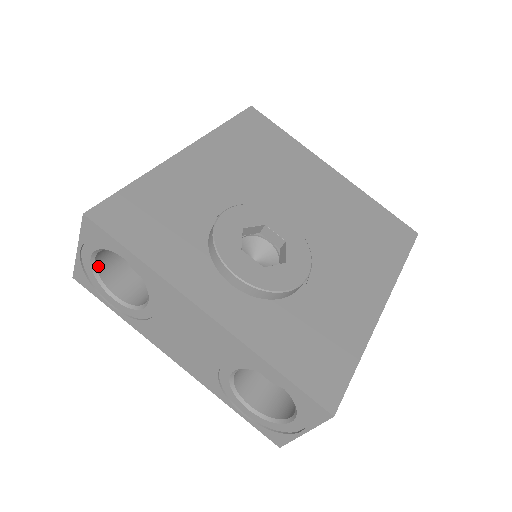
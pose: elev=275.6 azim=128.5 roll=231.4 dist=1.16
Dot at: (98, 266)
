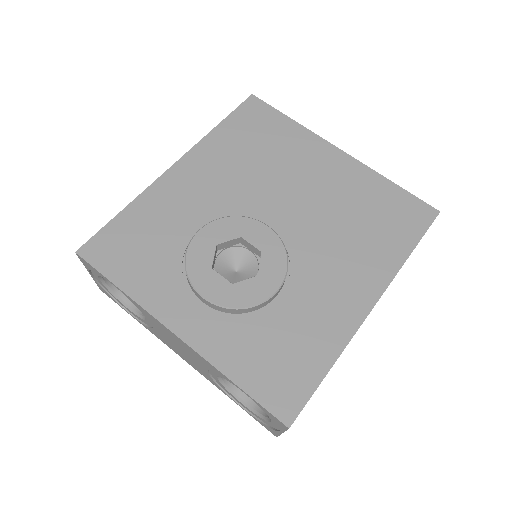
Dot at: (110, 284)
